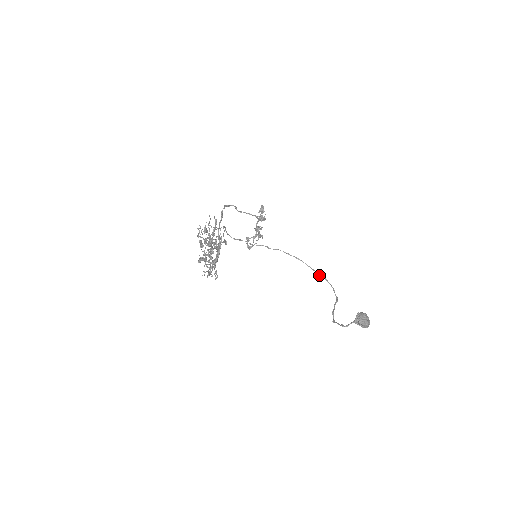
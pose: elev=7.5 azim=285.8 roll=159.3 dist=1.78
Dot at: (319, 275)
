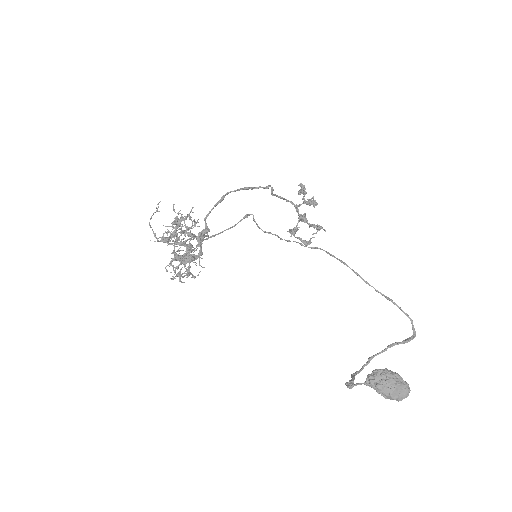
Dot at: occluded
